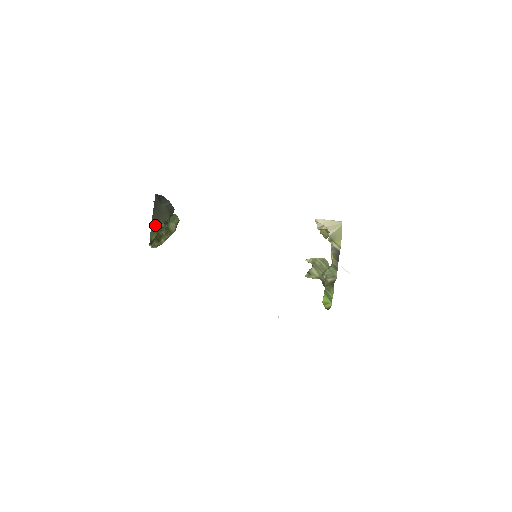
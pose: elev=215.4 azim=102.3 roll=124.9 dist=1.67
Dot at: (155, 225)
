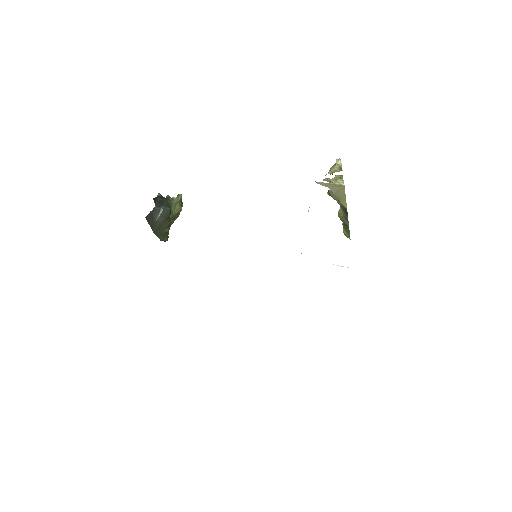
Dot at: (161, 235)
